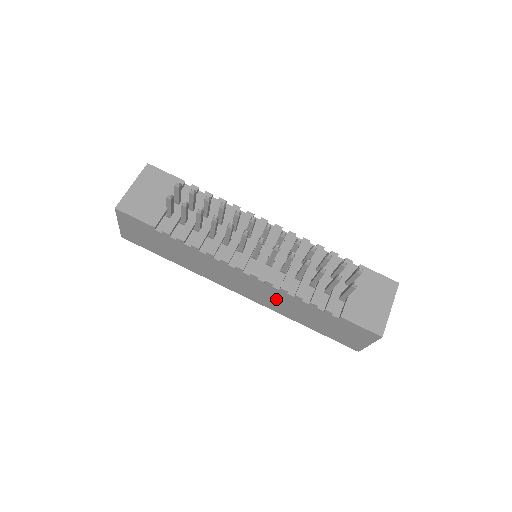
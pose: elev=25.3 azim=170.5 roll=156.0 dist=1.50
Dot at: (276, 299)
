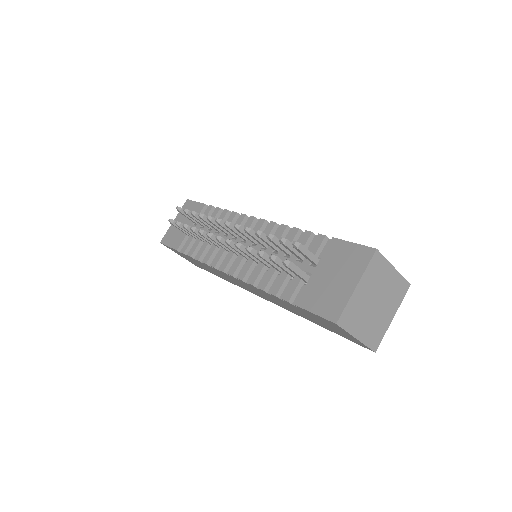
Dot at: (268, 297)
